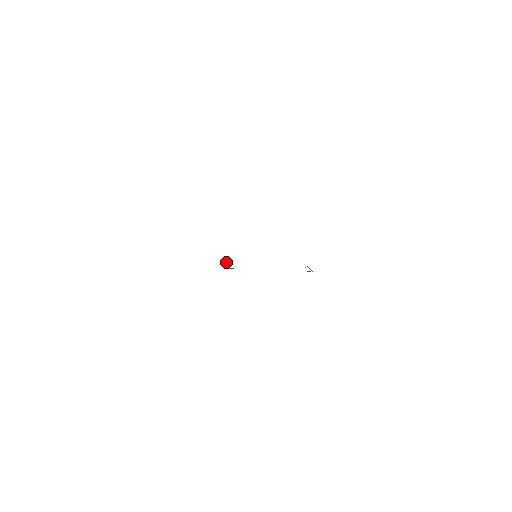
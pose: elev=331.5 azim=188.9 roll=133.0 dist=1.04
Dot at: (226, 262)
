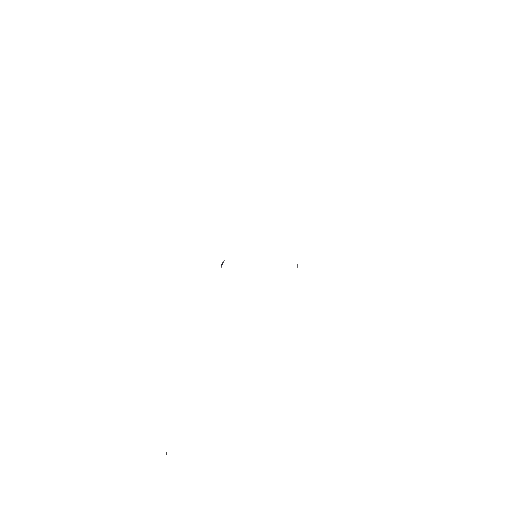
Dot at: occluded
